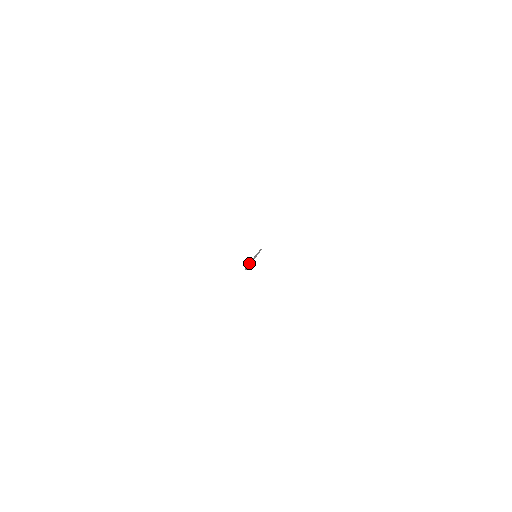
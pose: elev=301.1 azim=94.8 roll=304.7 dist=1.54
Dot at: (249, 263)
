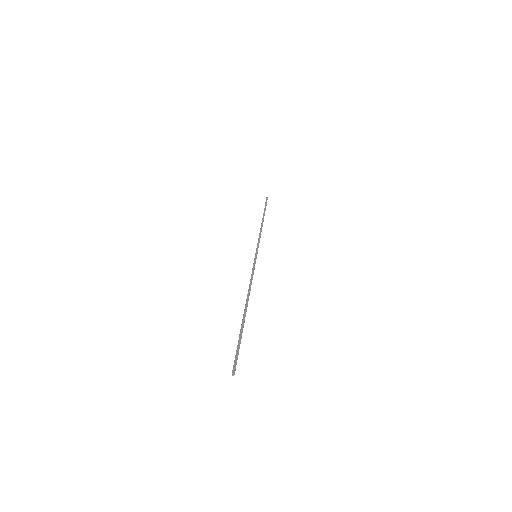
Dot at: (241, 332)
